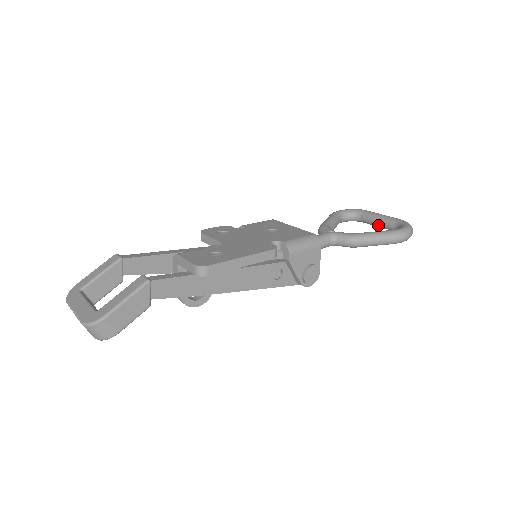
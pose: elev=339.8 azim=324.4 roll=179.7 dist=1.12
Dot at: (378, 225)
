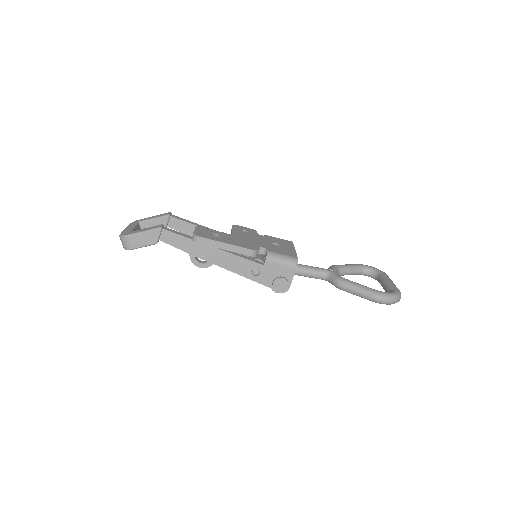
Dot at: (383, 287)
